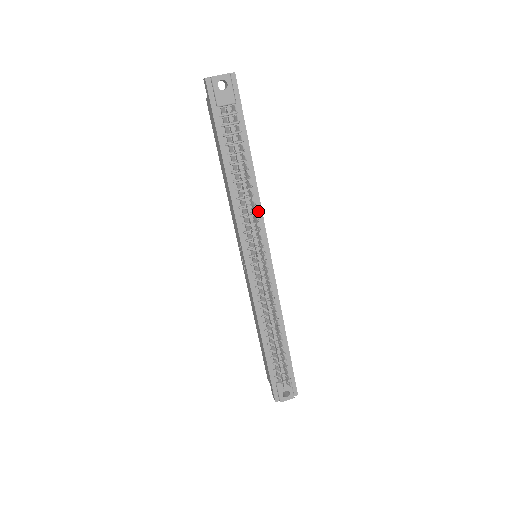
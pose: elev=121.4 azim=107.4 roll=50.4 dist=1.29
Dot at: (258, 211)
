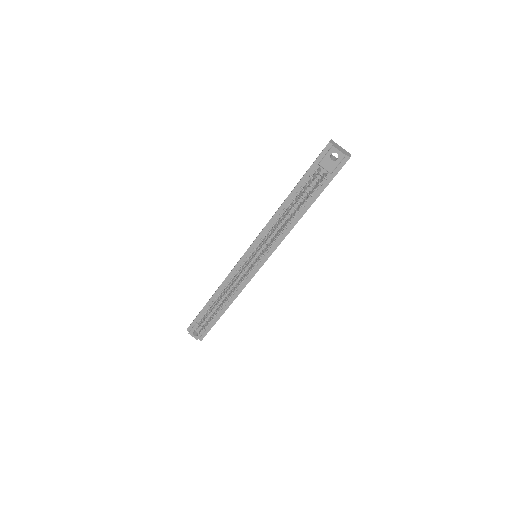
Dot at: (281, 238)
